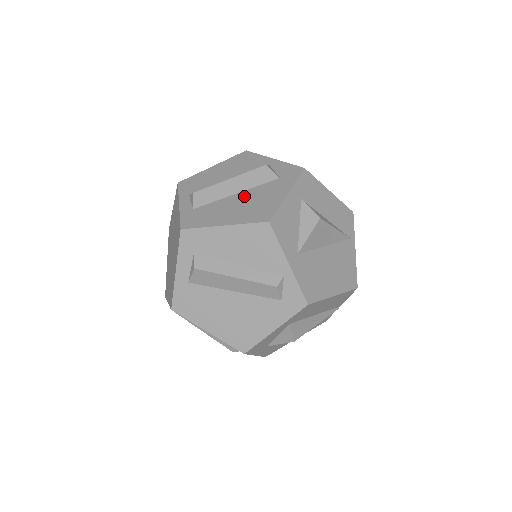
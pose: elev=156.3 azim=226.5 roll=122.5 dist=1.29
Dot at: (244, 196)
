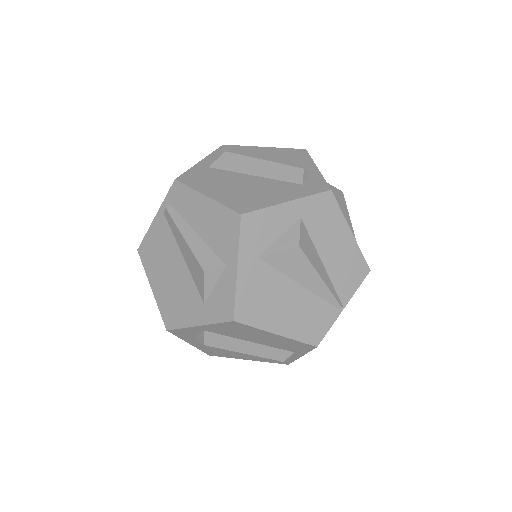
Dot at: occluded
